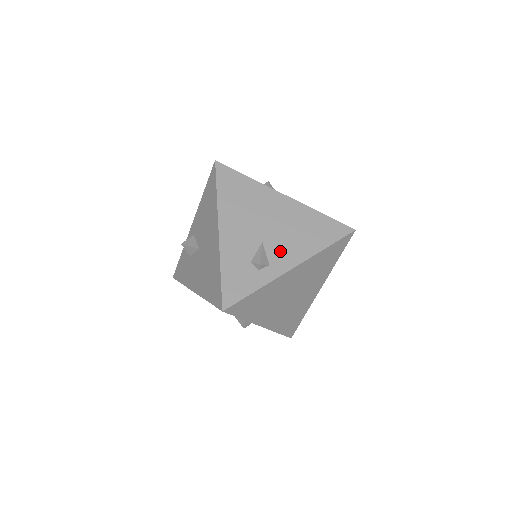
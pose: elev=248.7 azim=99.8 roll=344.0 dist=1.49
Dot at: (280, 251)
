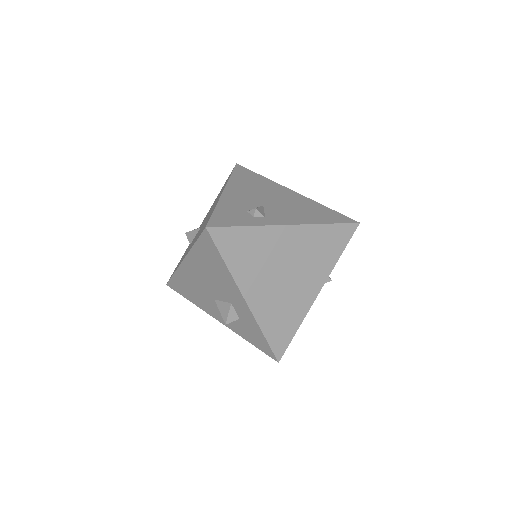
Dot at: (279, 213)
